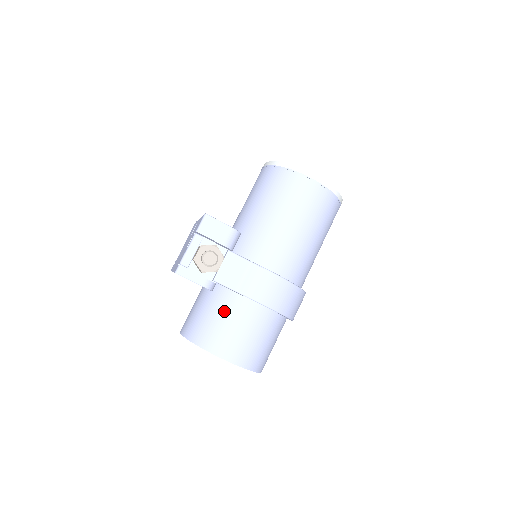
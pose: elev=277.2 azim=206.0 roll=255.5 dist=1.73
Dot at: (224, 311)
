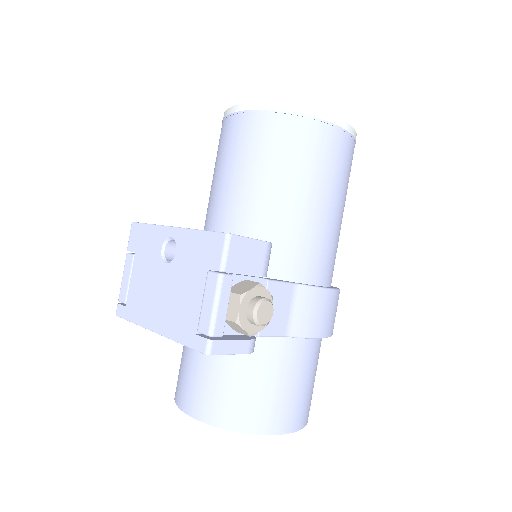
Dot at: (270, 368)
